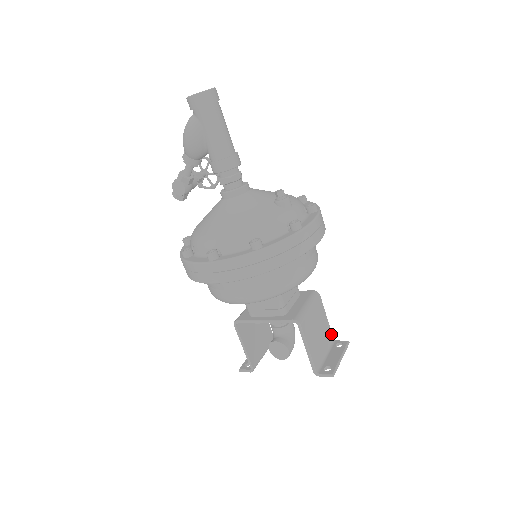
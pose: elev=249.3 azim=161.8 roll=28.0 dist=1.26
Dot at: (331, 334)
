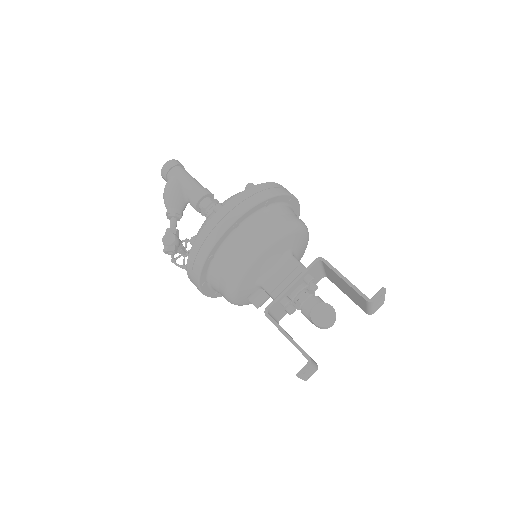
Dot at: occluded
